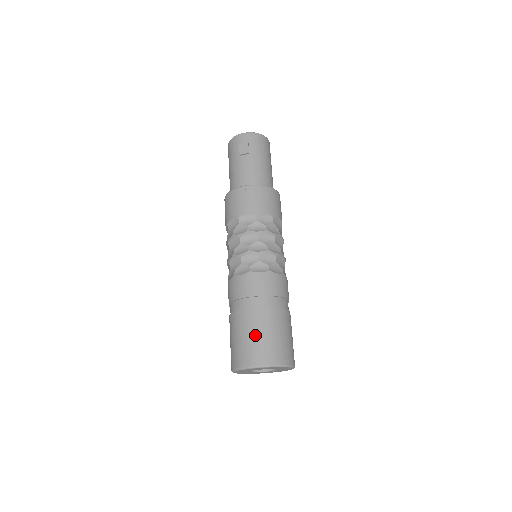
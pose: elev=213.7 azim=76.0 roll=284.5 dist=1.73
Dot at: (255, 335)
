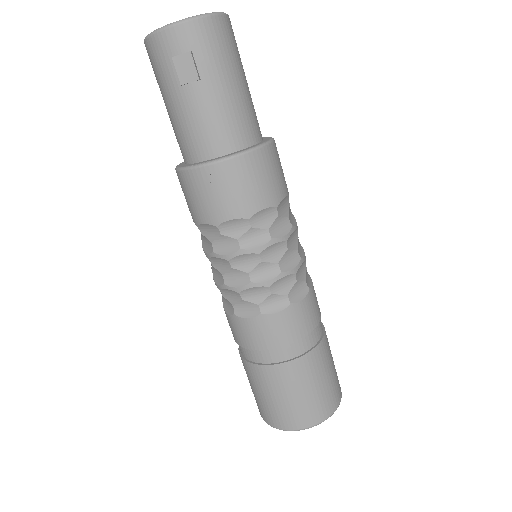
Dot at: (289, 397)
